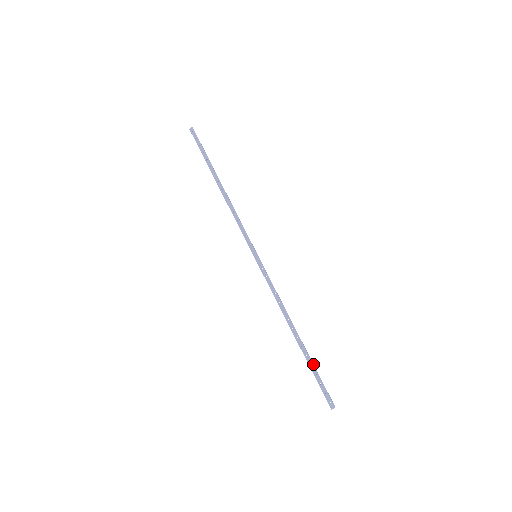
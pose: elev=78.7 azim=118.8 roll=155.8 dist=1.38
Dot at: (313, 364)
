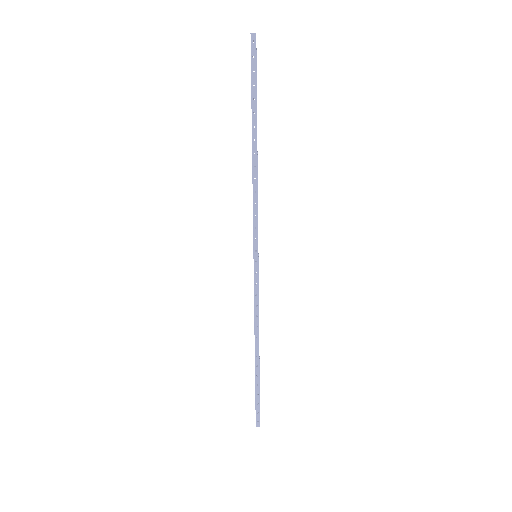
Dot at: (259, 384)
